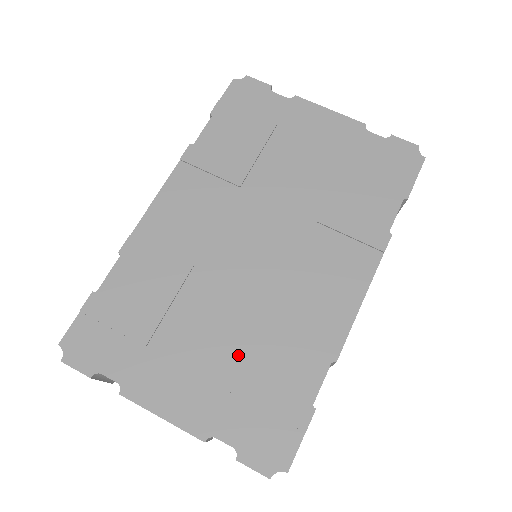
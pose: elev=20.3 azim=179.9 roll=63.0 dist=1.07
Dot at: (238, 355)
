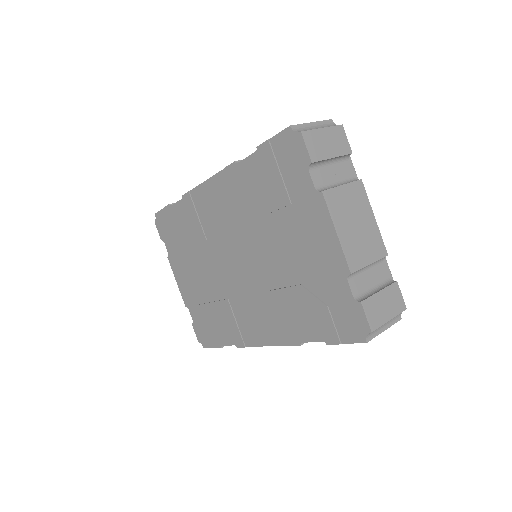
Dot at: (207, 297)
